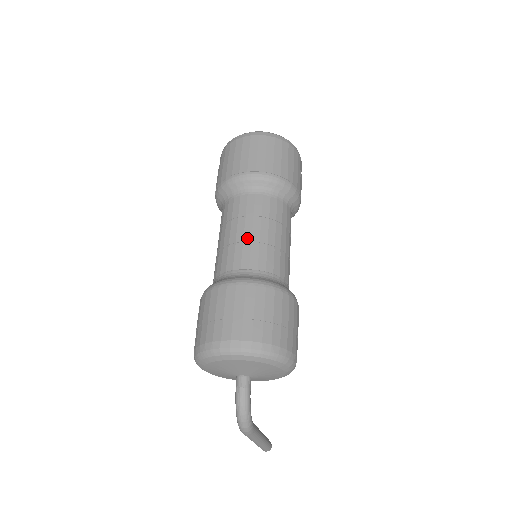
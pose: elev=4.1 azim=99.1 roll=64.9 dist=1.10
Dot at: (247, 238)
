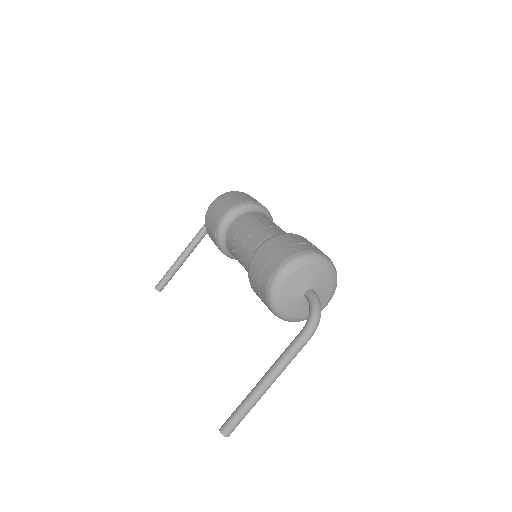
Dot at: occluded
